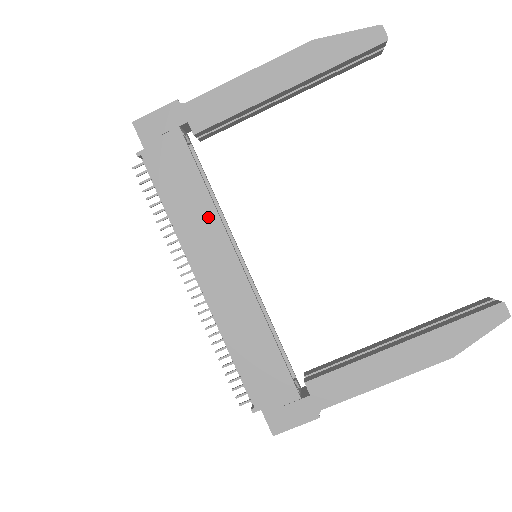
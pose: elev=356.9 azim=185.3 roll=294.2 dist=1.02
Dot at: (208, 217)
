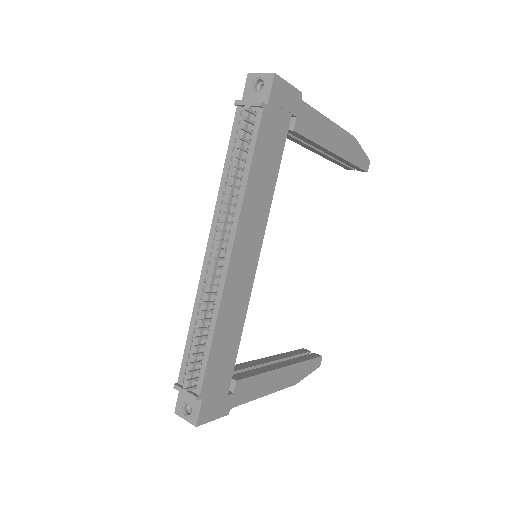
Dot at: (265, 204)
